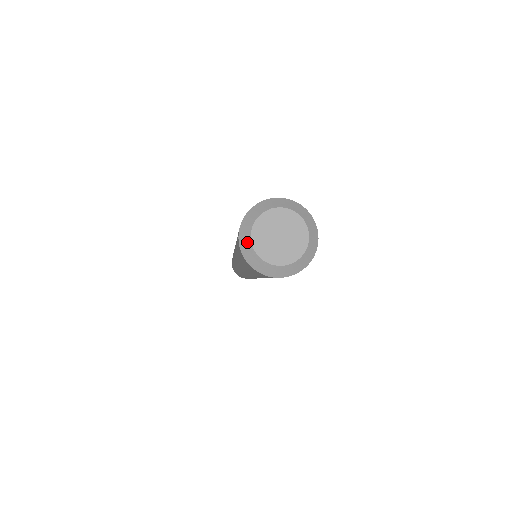
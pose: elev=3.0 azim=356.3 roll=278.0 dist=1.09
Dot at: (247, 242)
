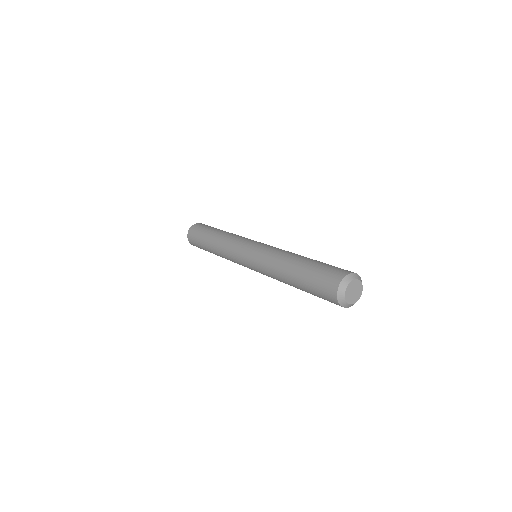
Dot at: (343, 293)
